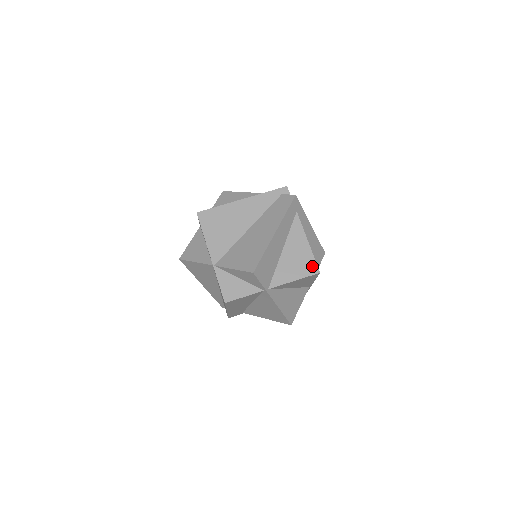
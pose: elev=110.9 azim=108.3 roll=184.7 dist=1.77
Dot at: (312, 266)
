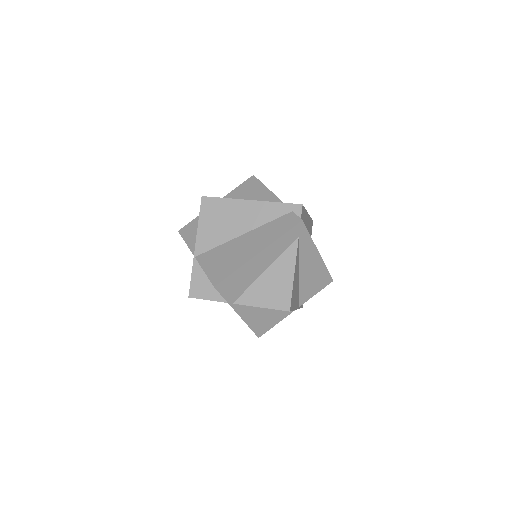
Dot at: (285, 301)
